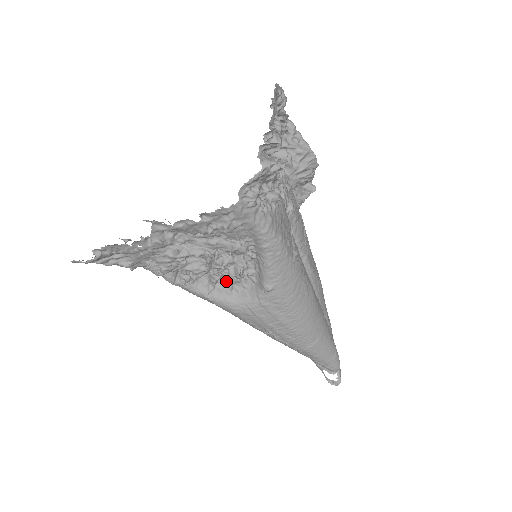
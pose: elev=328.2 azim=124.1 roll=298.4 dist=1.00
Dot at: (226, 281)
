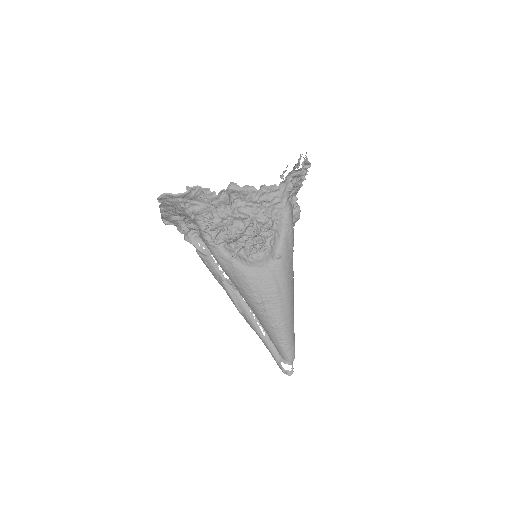
Dot at: (248, 248)
